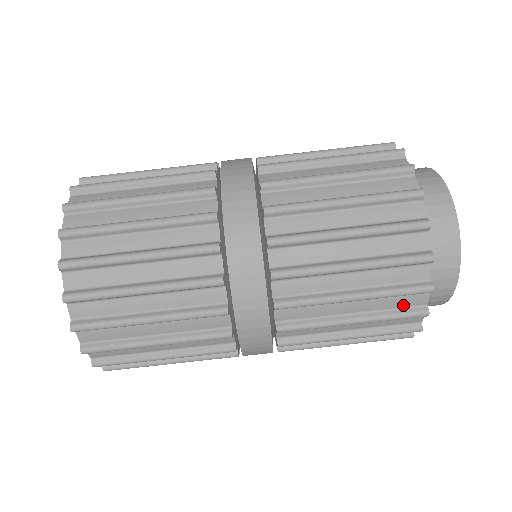
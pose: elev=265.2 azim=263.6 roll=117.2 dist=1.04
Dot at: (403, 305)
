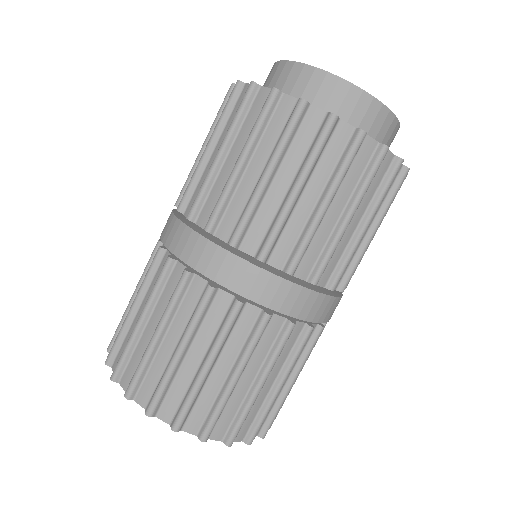
Dot at: (381, 176)
